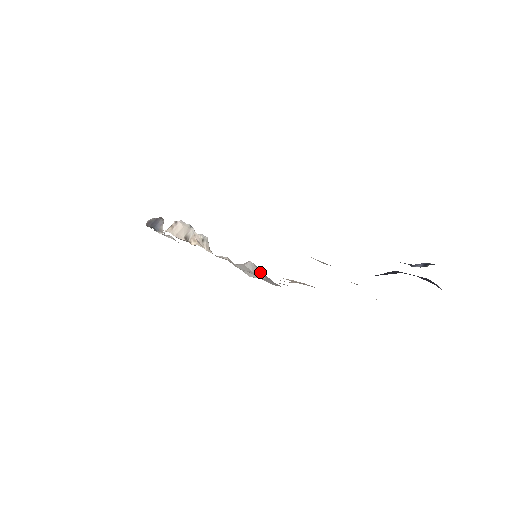
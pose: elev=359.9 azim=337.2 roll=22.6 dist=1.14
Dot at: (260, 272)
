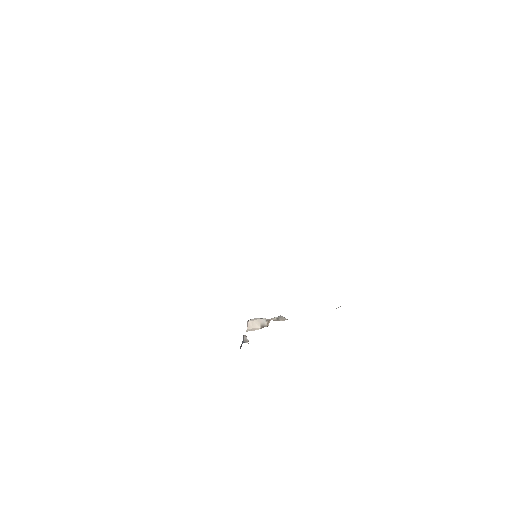
Dot at: occluded
